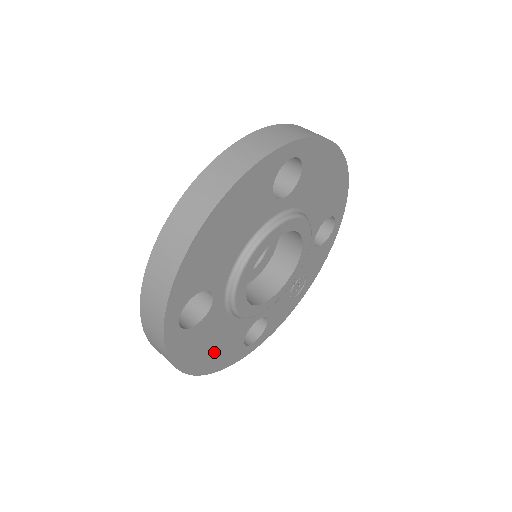
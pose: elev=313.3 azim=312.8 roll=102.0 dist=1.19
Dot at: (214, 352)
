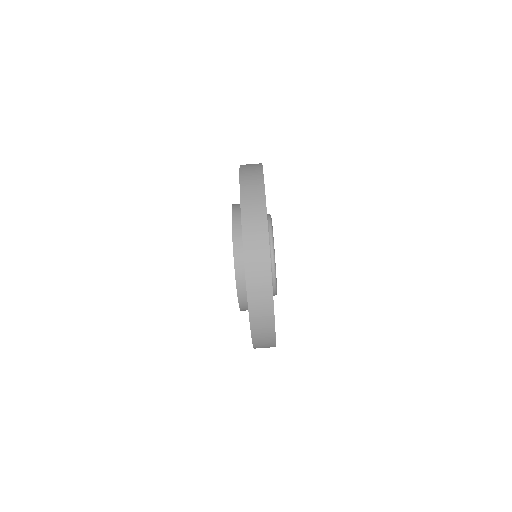
Dot at: occluded
